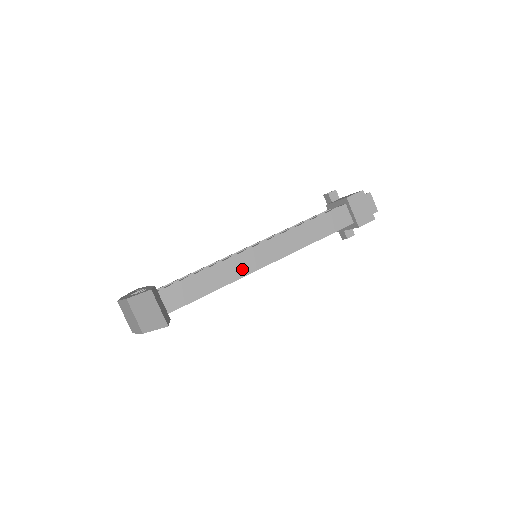
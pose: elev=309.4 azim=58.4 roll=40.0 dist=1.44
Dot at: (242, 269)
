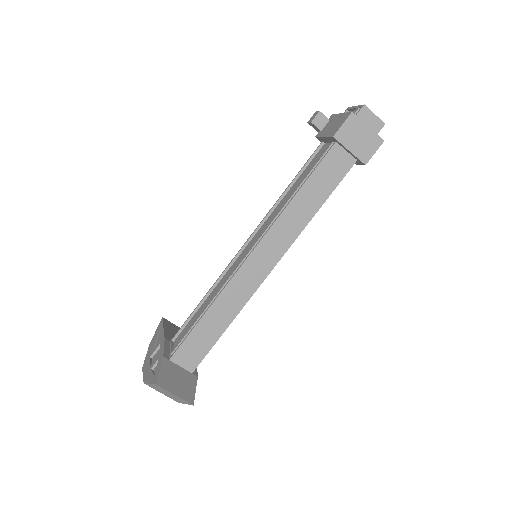
Dot at: (244, 291)
